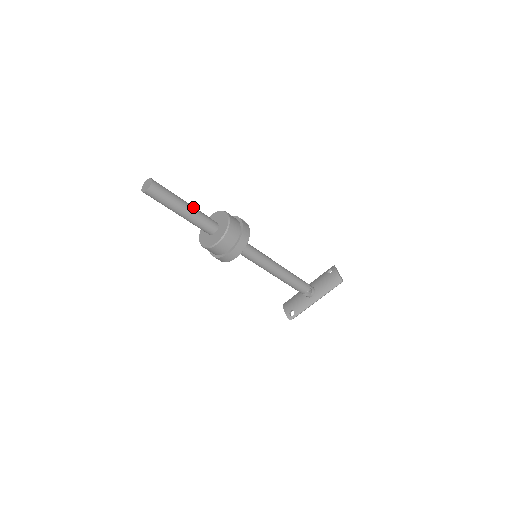
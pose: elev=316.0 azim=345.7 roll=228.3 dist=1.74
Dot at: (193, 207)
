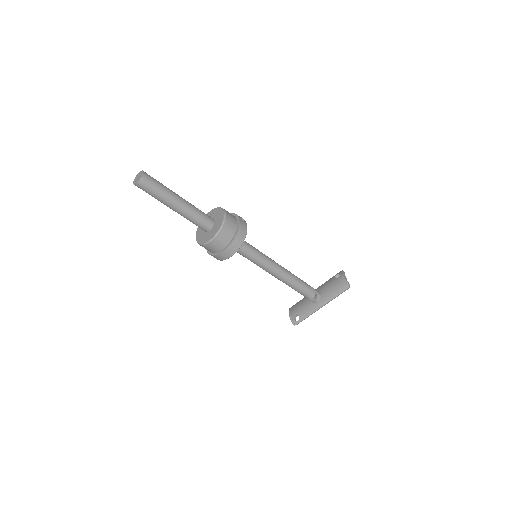
Dot at: (187, 202)
